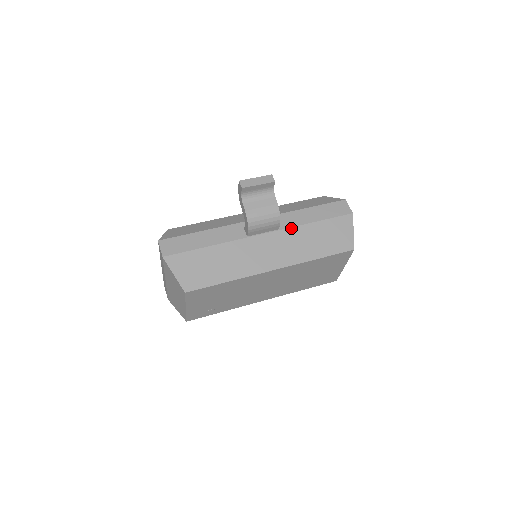
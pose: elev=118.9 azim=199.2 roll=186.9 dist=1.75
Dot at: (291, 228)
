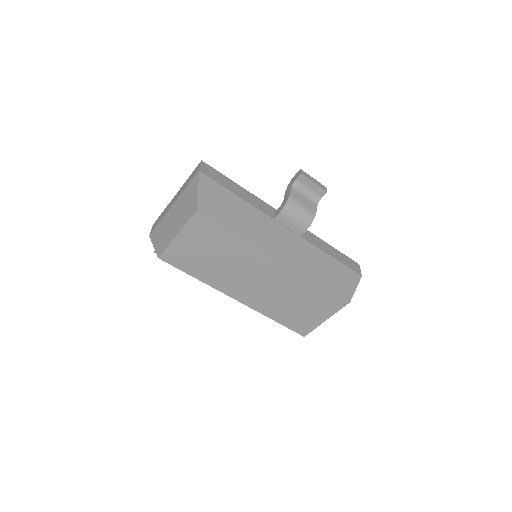
Dot at: (311, 243)
